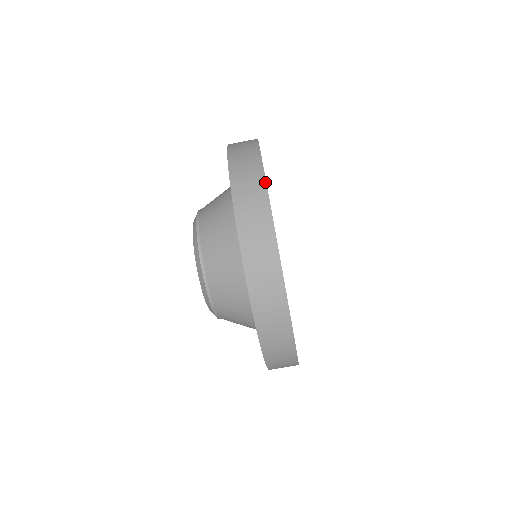
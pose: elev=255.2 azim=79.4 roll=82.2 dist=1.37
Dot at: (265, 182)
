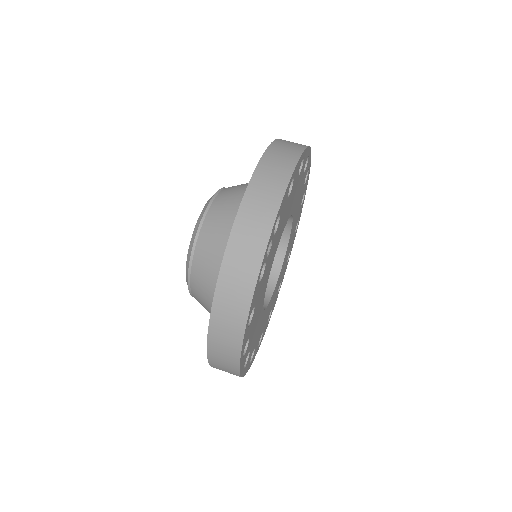
Dot at: (294, 167)
